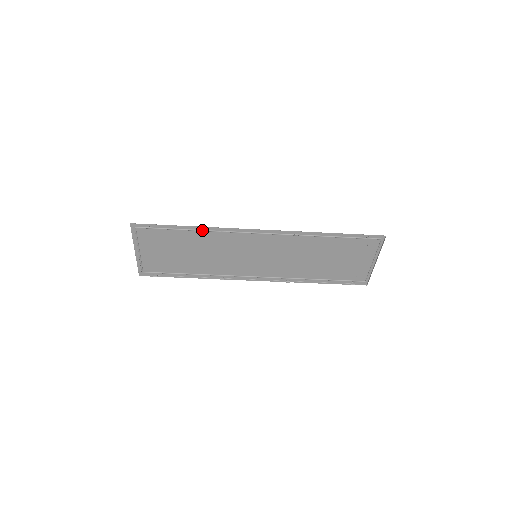
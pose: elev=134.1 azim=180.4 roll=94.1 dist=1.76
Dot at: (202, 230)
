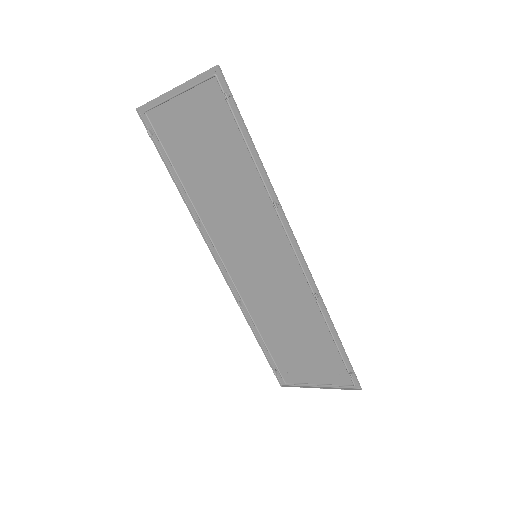
Dot at: (261, 175)
